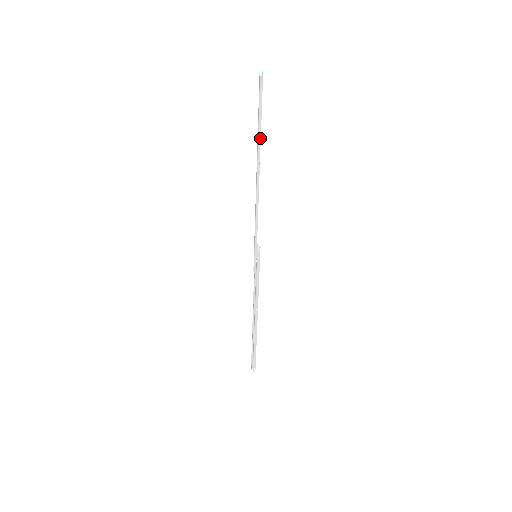
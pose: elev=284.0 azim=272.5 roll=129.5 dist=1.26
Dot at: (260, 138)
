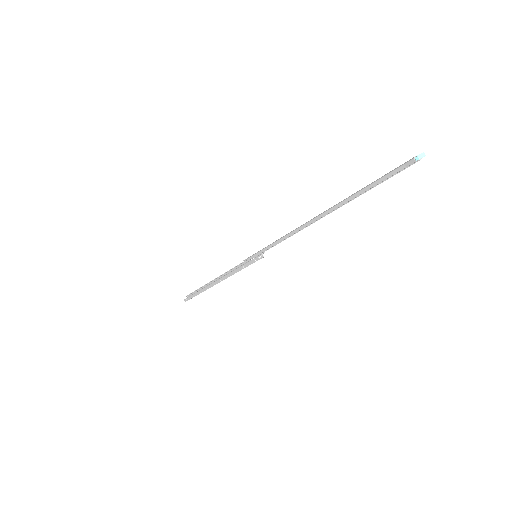
Dot at: occluded
